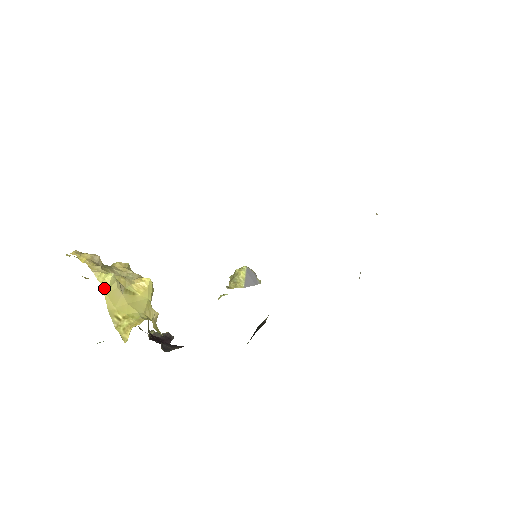
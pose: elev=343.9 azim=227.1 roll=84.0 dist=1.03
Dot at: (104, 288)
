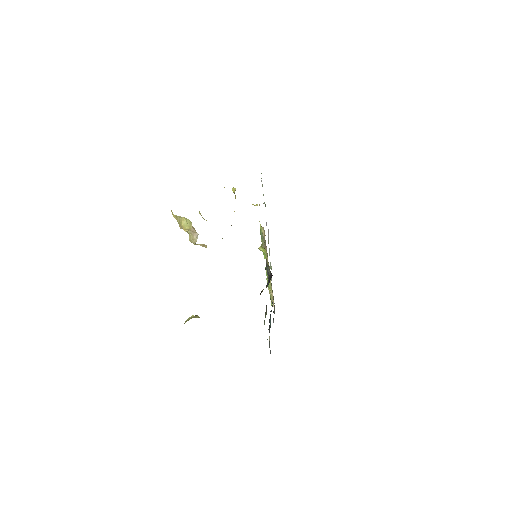
Dot at: (233, 190)
